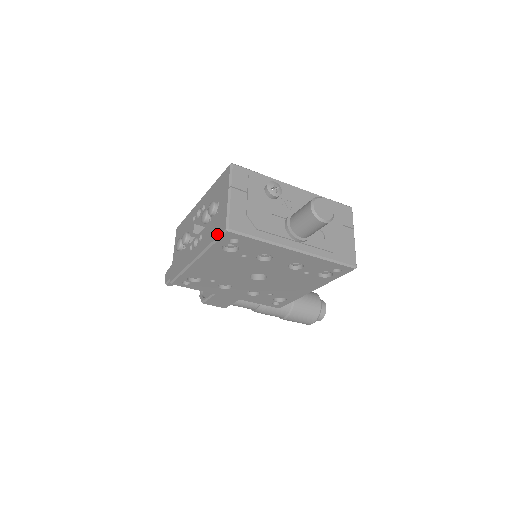
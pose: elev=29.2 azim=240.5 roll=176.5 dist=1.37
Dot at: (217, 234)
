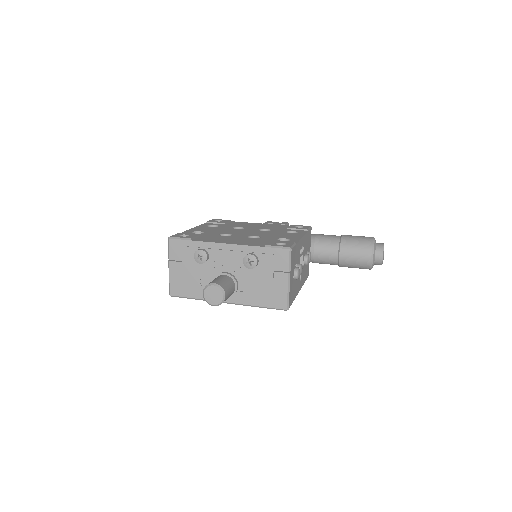
Dot at: occluded
